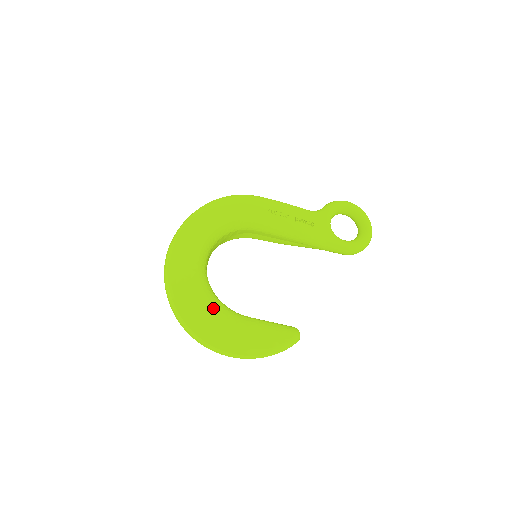
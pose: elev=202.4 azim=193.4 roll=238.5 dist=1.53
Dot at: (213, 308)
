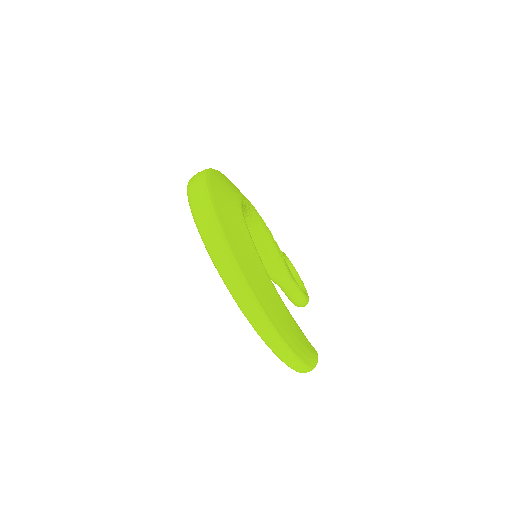
Dot at: (267, 277)
